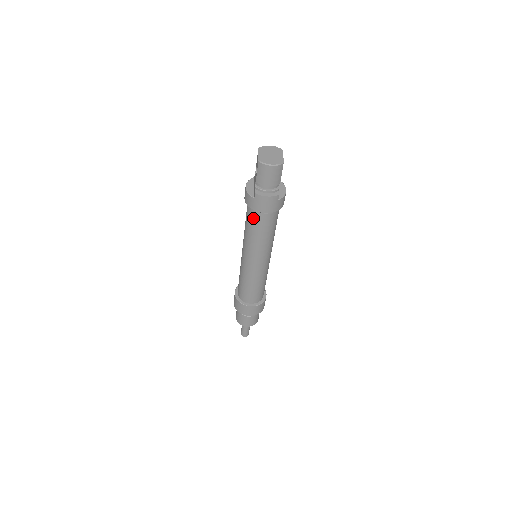
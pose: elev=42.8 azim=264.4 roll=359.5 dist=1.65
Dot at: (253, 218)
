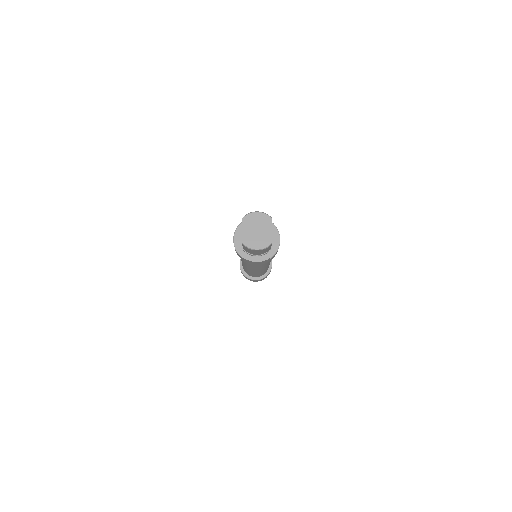
Dot at: occluded
